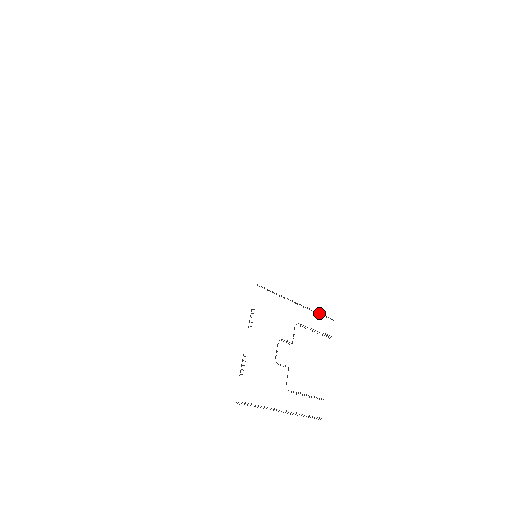
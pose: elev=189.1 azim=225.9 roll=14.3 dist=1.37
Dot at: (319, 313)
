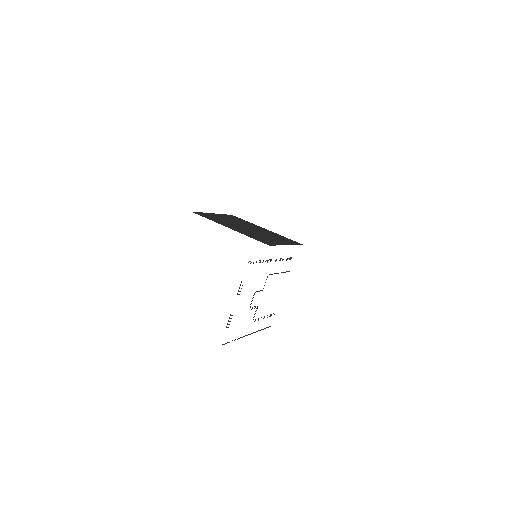
Dot at: (286, 259)
